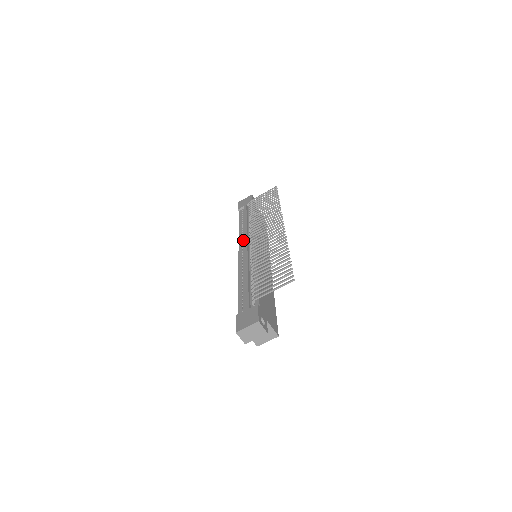
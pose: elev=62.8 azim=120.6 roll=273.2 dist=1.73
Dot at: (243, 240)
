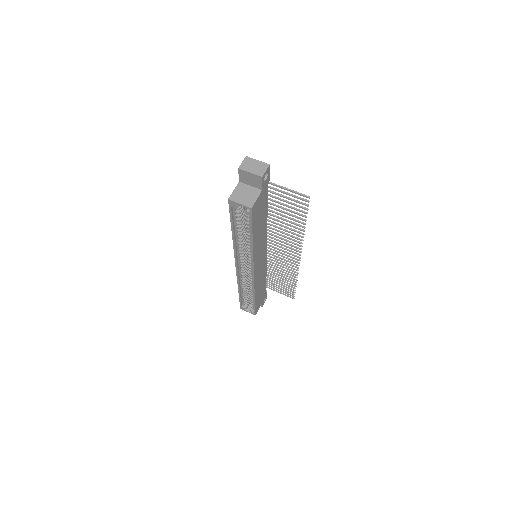
Dot at: occluded
